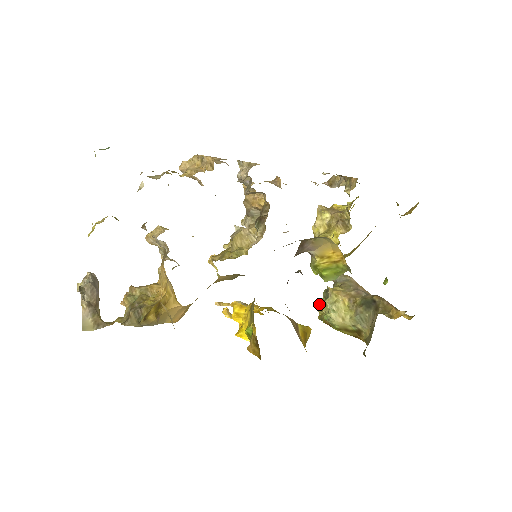
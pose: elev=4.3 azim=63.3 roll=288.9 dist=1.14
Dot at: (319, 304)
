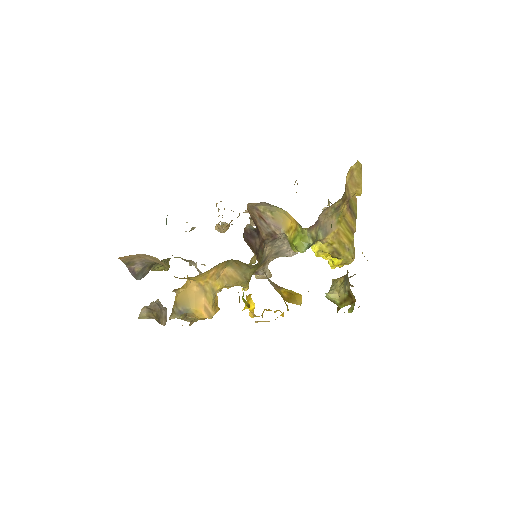
Dot at: occluded
